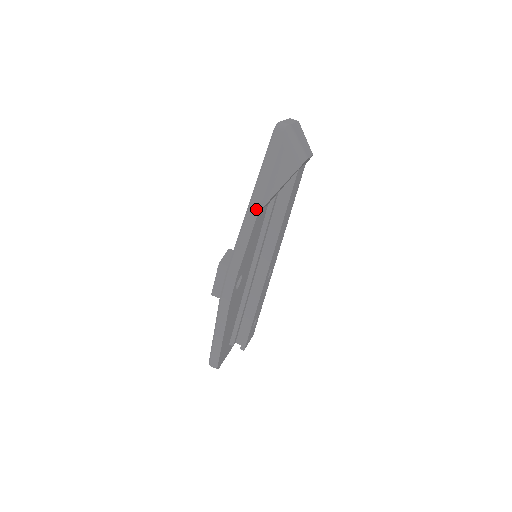
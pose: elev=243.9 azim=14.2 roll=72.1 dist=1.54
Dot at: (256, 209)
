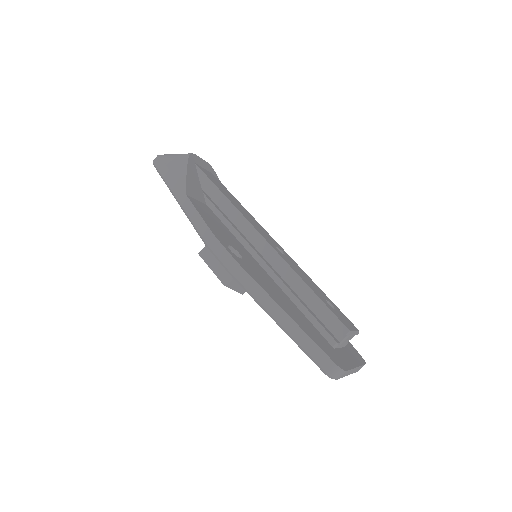
Dot at: (183, 196)
